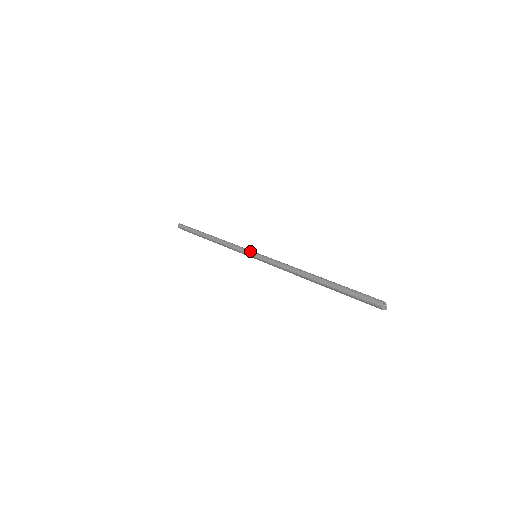
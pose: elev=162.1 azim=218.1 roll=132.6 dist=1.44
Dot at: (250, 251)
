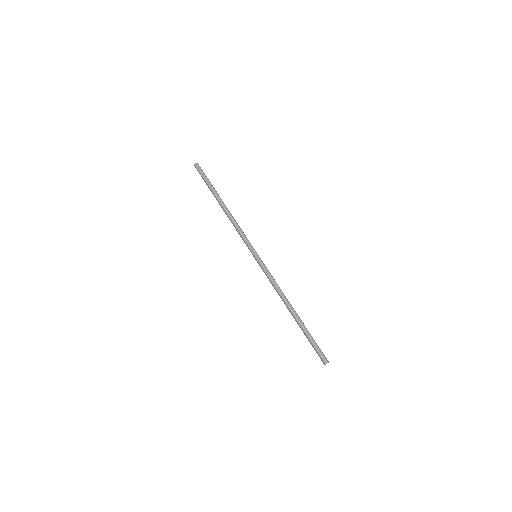
Dot at: (254, 250)
